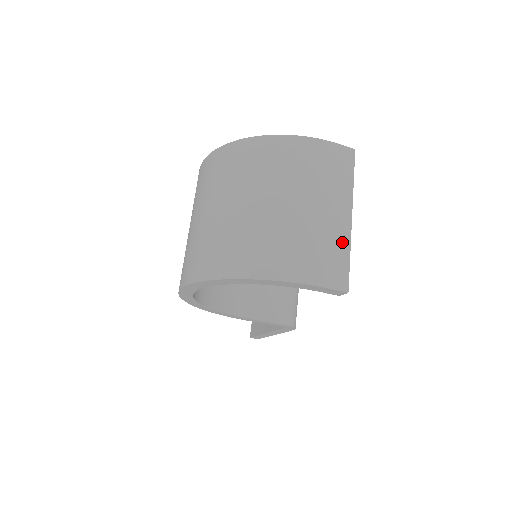
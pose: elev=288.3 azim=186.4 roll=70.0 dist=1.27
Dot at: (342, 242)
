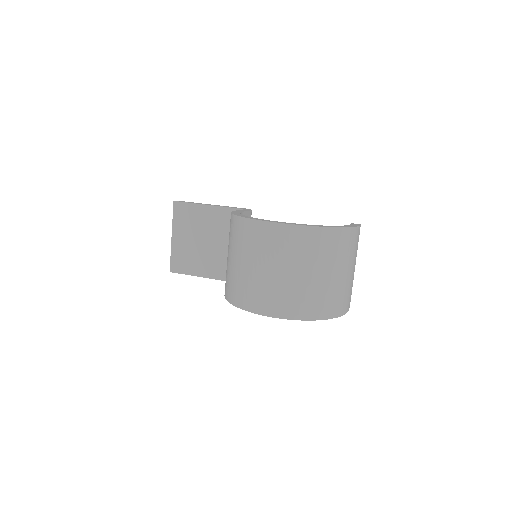
Dot at: occluded
